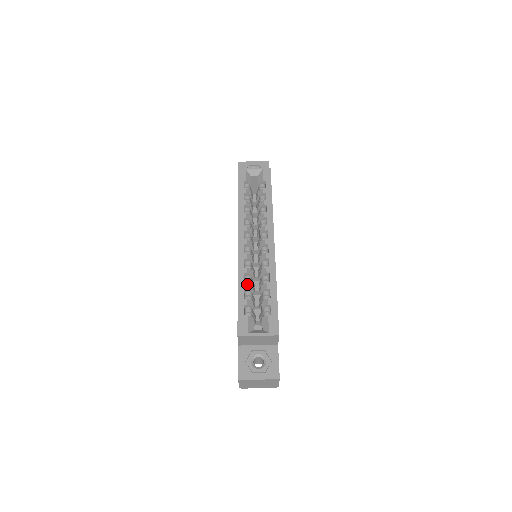
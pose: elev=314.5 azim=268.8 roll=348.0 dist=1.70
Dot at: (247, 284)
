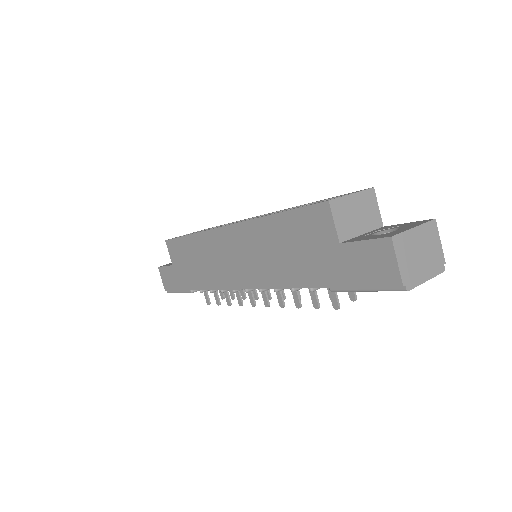
Dot at: occluded
